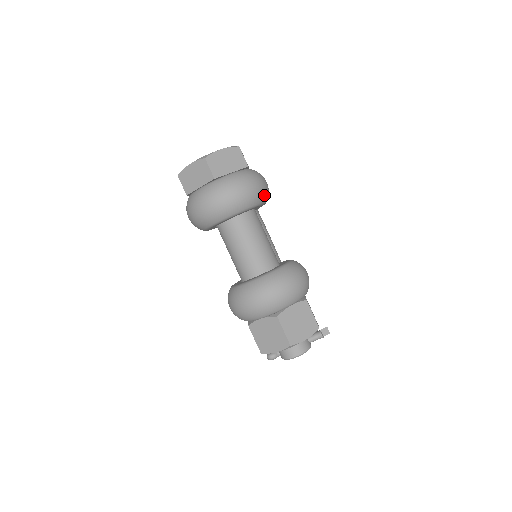
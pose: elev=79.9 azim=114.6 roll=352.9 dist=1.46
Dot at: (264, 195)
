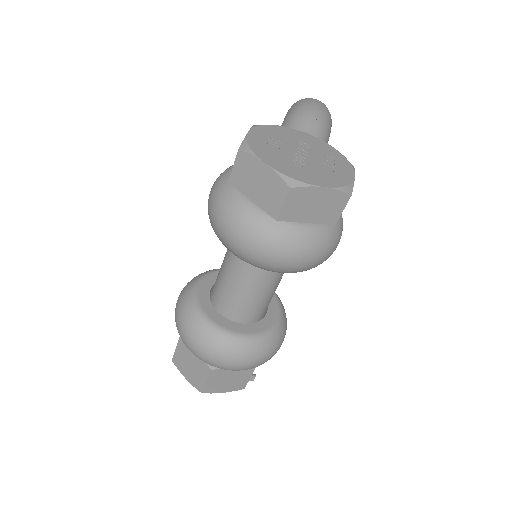
Dot at: occluded
